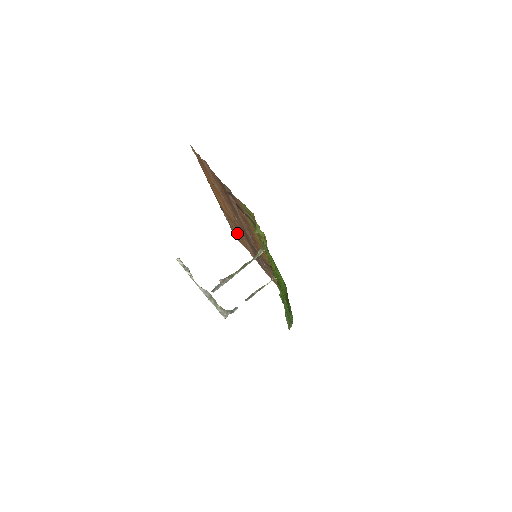
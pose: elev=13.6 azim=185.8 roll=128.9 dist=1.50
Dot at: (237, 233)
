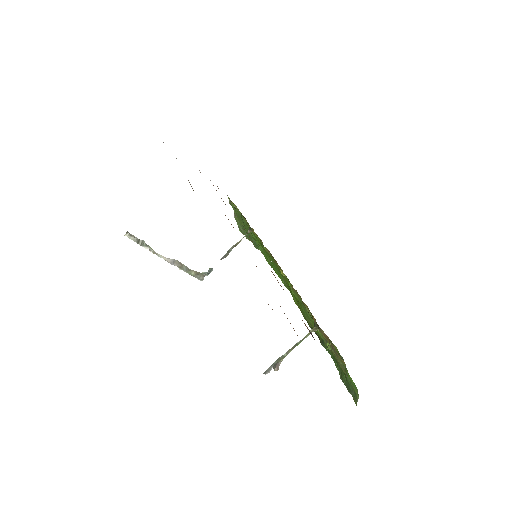
Dot at: occluded
